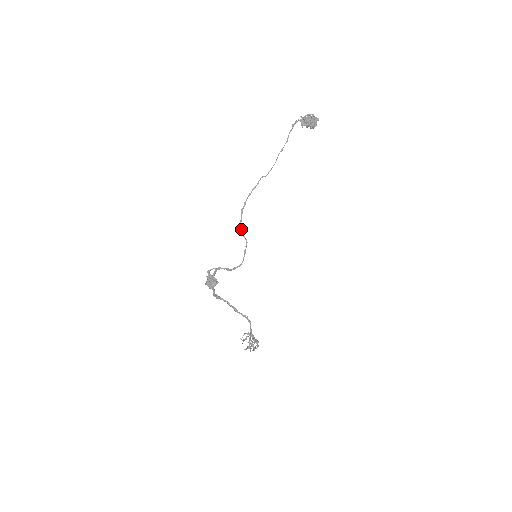
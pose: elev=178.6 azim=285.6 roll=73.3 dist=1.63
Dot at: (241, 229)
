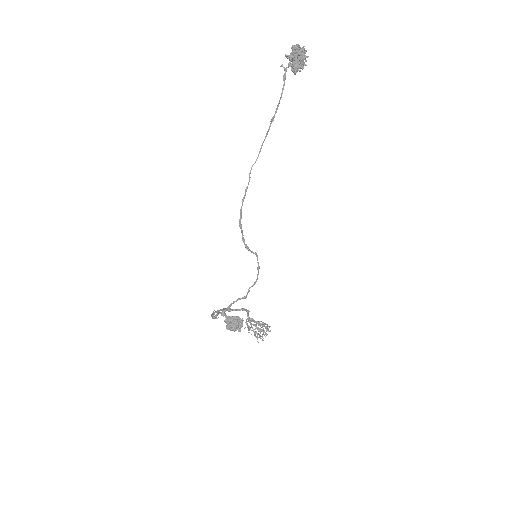
Dot at: (246, 246)
